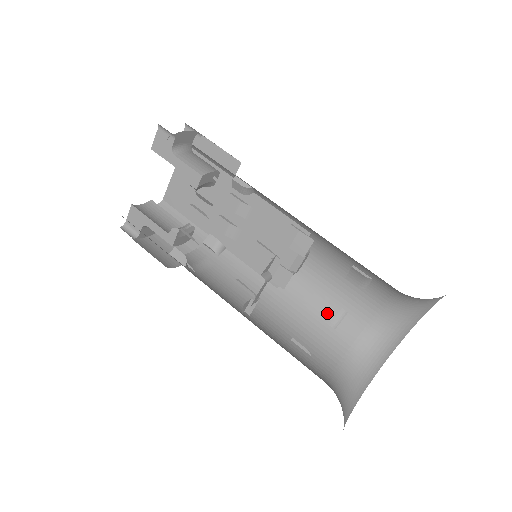
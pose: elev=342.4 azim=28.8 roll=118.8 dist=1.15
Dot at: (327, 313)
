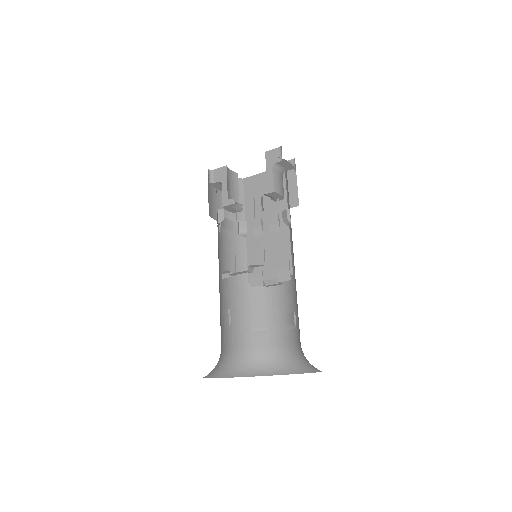
Dot at: (258, 321)
